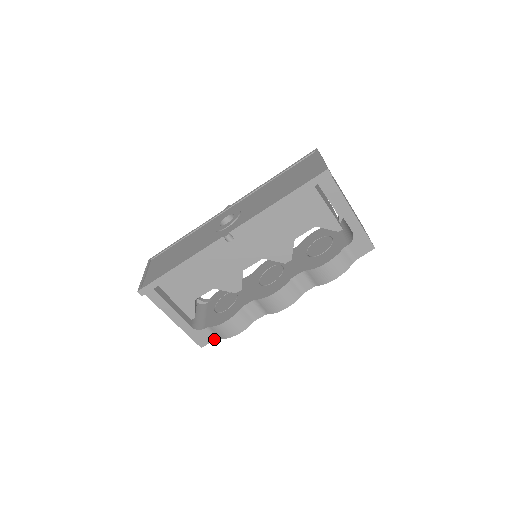
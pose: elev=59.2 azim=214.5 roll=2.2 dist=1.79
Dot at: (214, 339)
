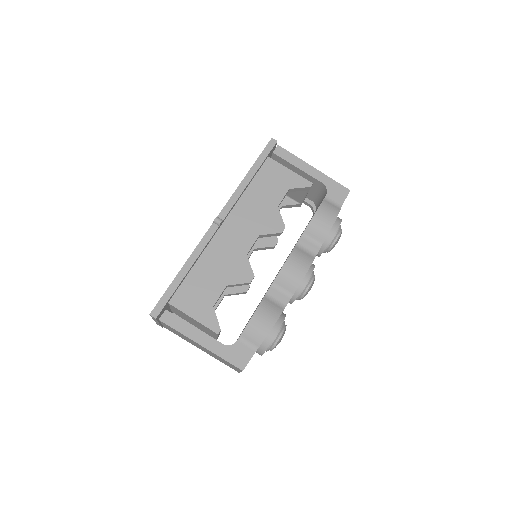
Dot at: (253, 352)
